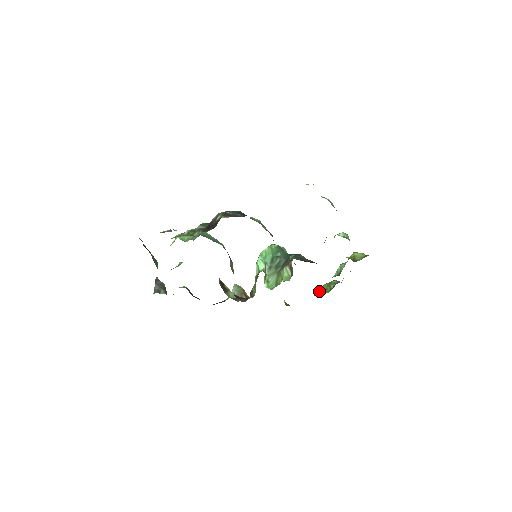
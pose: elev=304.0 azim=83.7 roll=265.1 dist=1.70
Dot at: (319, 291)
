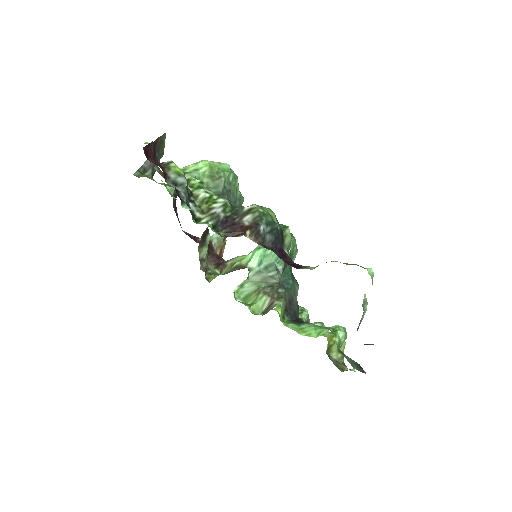
Dot at: occluded
